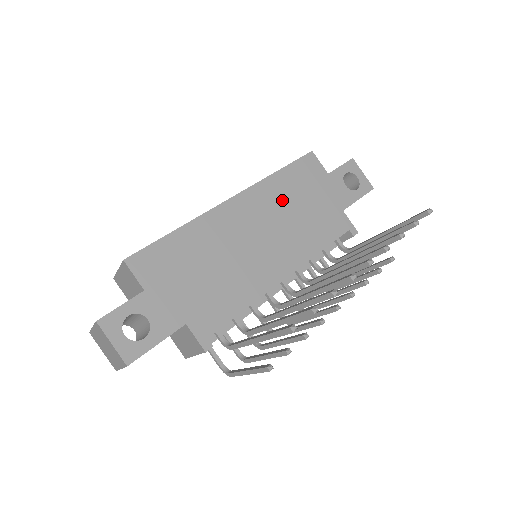
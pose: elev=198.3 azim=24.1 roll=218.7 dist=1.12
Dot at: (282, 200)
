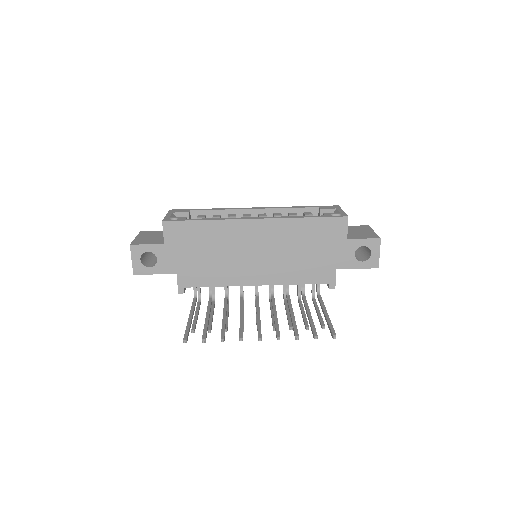
Dot at: (293, 239)
